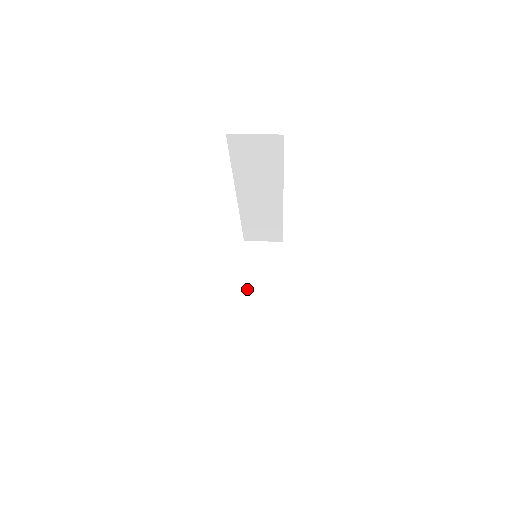
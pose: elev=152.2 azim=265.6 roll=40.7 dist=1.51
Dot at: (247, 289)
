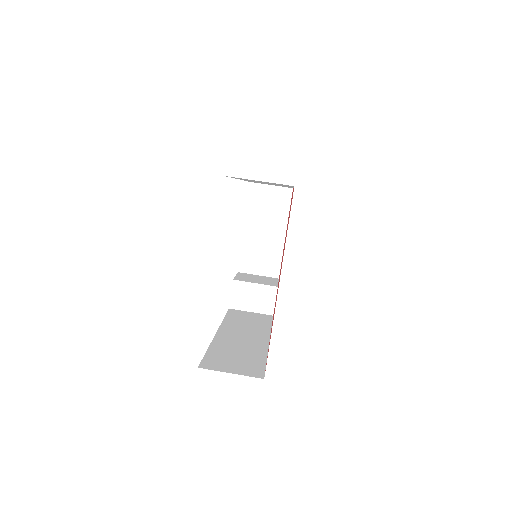
Dot at: (250, 238)
